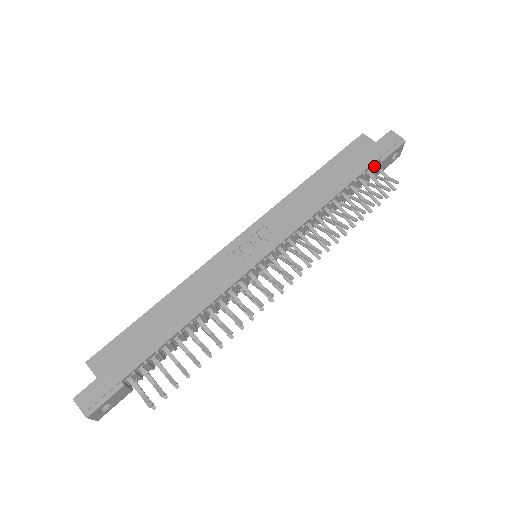
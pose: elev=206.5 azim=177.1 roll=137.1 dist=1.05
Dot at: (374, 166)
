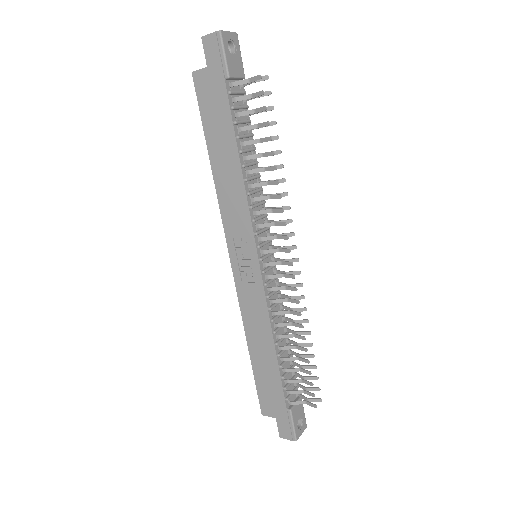
Dot at: (231, 87)
